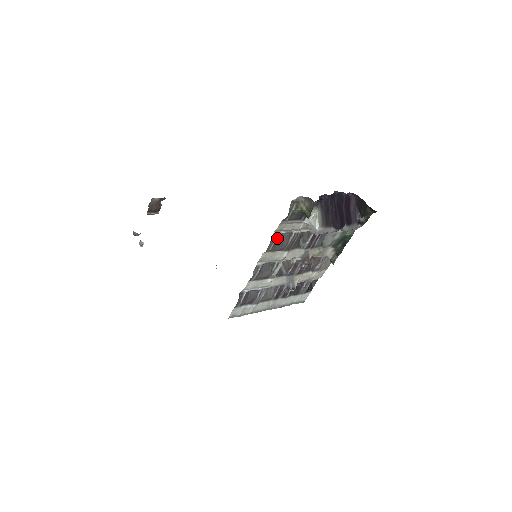
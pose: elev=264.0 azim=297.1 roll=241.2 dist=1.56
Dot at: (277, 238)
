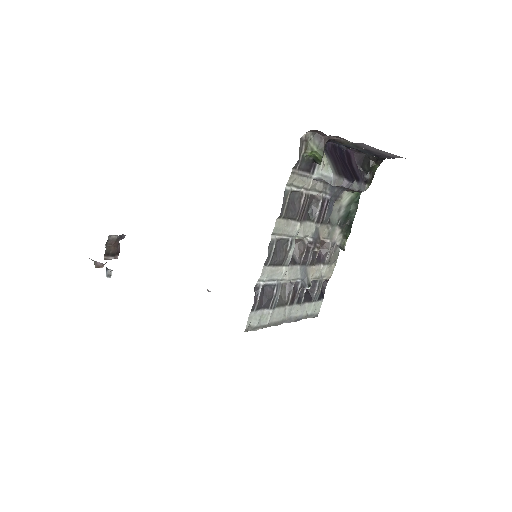
Dot at: (289, 198)
